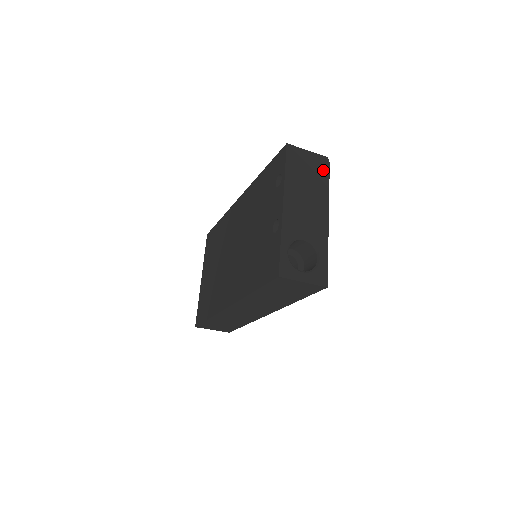
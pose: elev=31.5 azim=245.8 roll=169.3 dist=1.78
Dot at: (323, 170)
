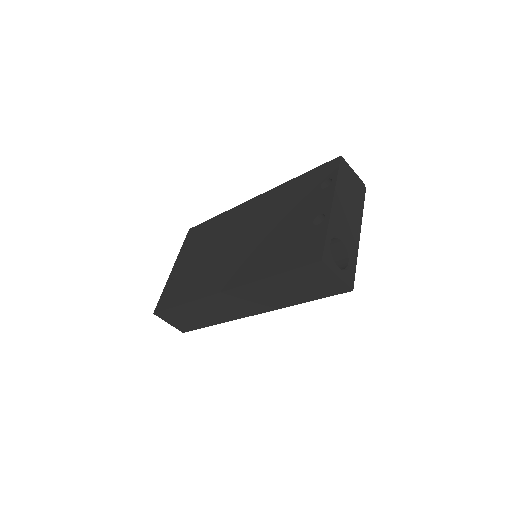
Dot at: (361, 192)
